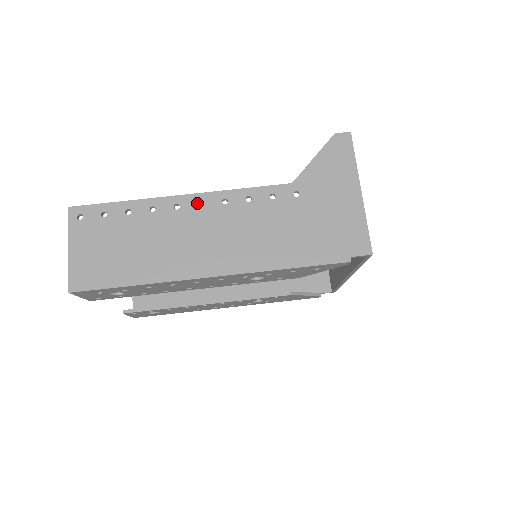
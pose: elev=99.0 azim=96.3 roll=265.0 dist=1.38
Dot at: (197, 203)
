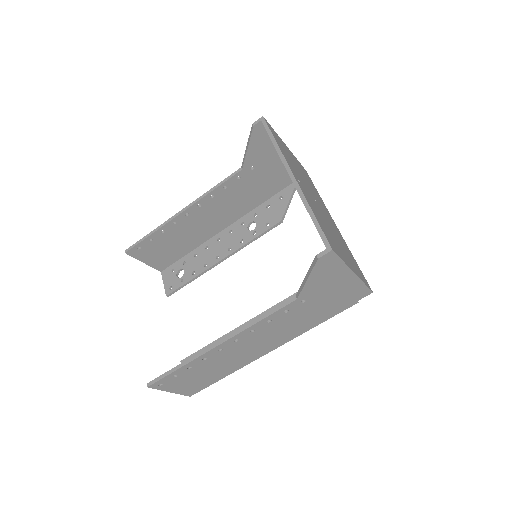
Dot at: (233, 342)
